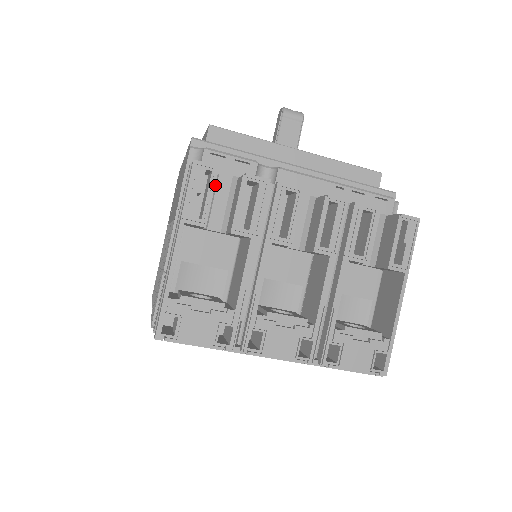
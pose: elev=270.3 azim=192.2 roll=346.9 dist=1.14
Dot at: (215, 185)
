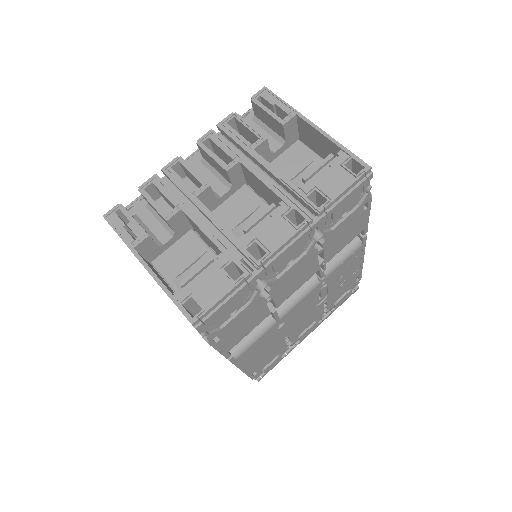
Dot at: (140, 221)
